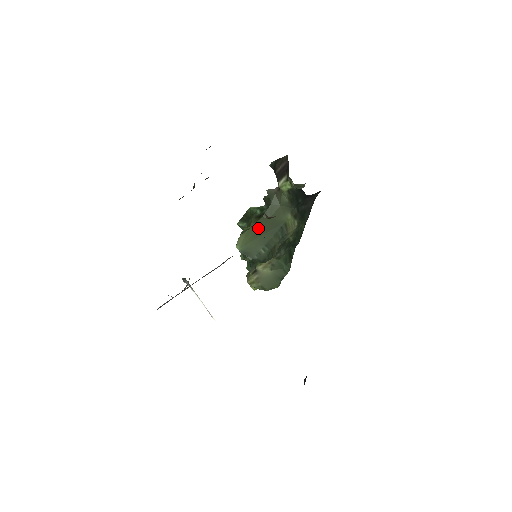
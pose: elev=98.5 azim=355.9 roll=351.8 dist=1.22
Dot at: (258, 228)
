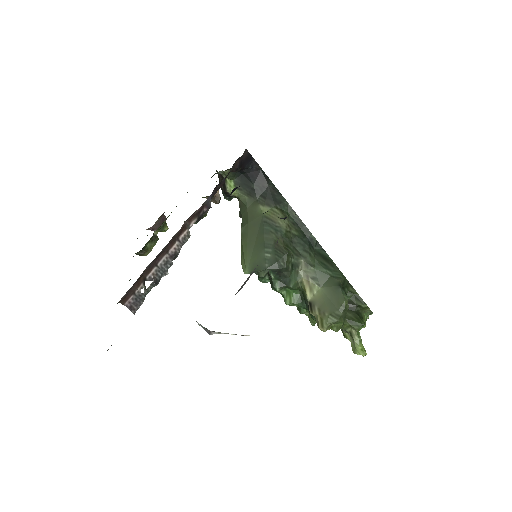
Dot at: (246, 240)
